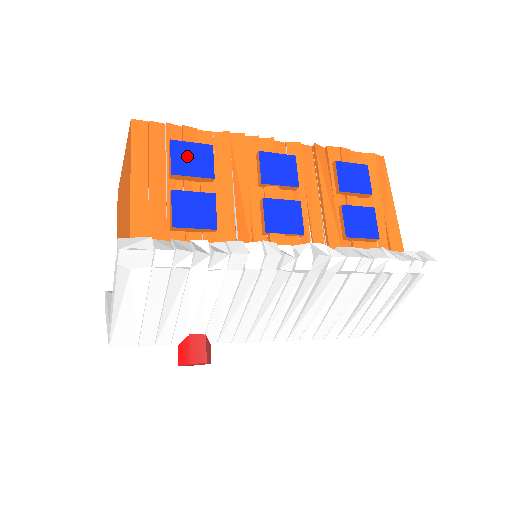
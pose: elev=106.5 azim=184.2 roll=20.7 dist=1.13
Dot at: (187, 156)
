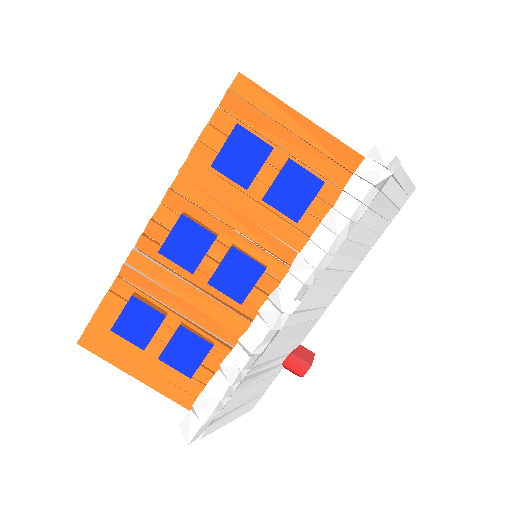
Dot at: (133, 326)
